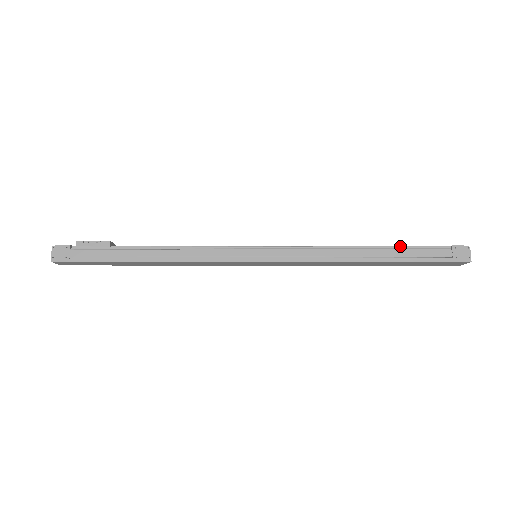
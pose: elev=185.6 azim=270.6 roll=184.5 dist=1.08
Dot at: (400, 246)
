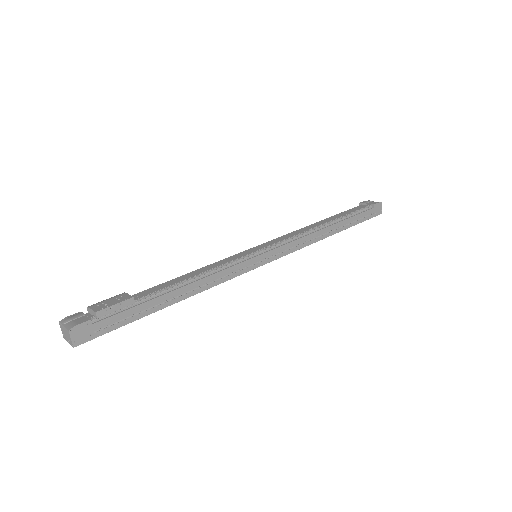
Dot at: (347, 214)
